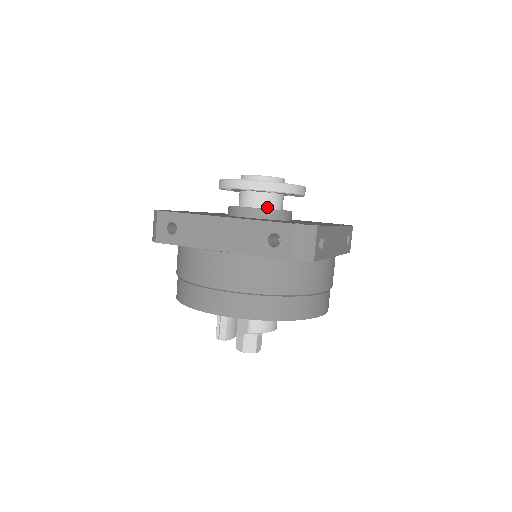
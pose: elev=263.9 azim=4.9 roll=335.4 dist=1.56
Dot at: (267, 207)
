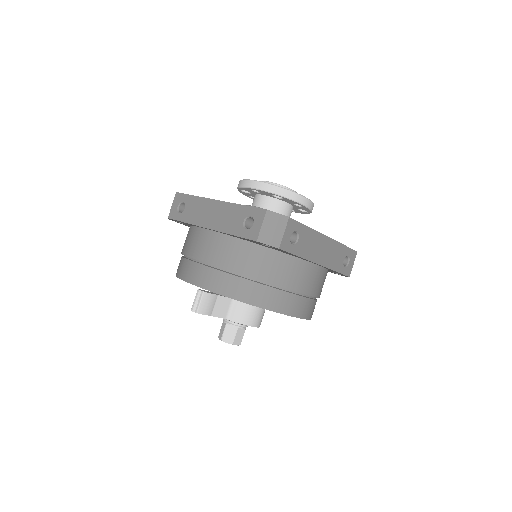
Dot at: (271, 210)
